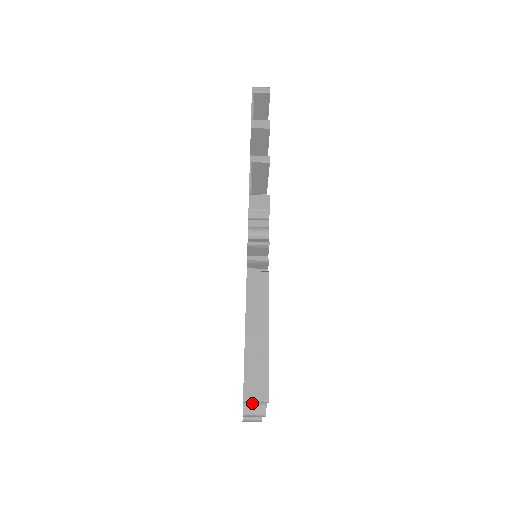
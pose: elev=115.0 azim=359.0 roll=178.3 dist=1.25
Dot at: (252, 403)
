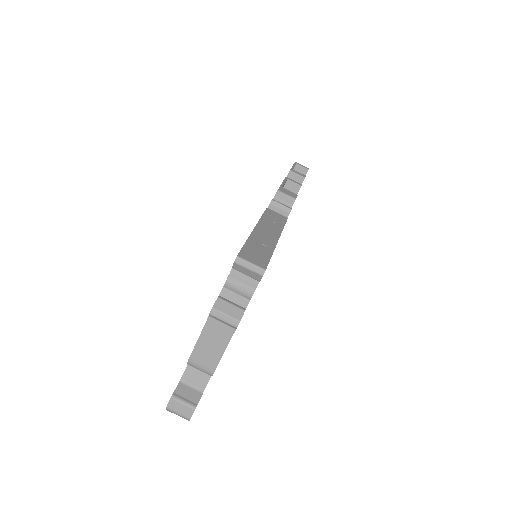
Dot at: (229, 301)
